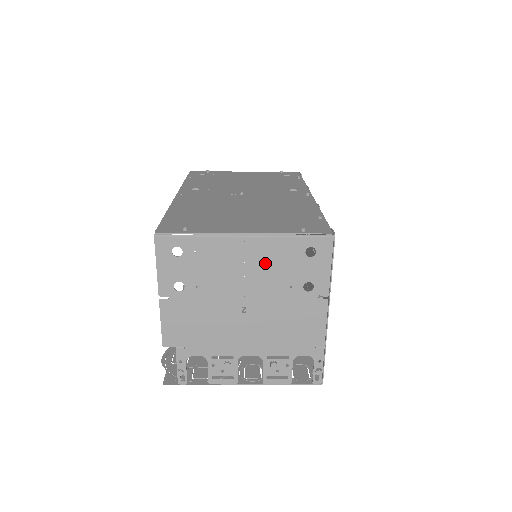
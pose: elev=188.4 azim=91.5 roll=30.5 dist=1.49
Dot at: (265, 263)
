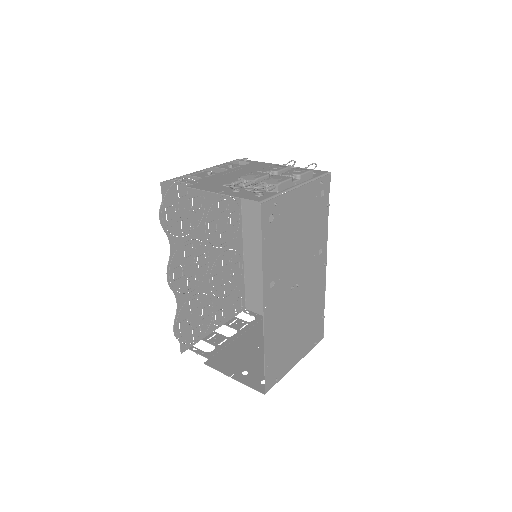
Dot at: occluded
